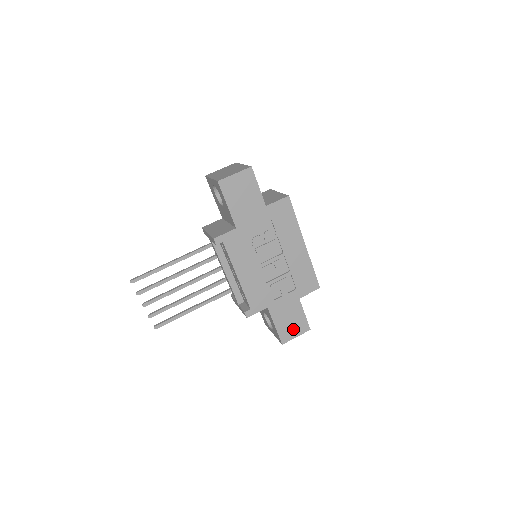
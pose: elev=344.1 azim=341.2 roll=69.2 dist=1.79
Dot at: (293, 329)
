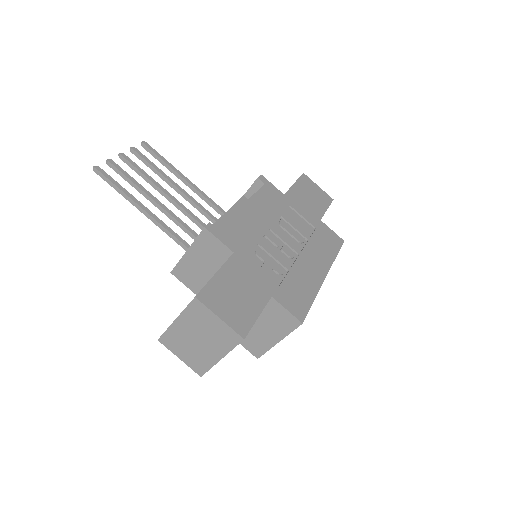
Dot at: (228, 306)
